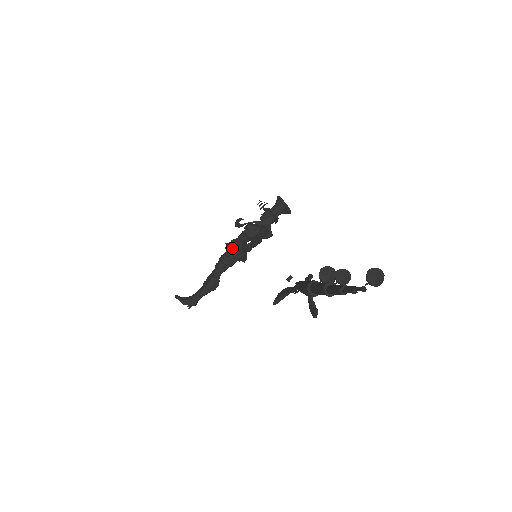
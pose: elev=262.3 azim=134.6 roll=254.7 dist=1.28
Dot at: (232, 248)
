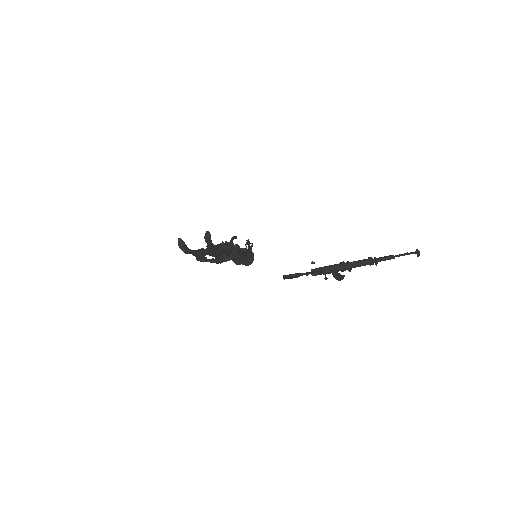
Dot at: (232, 245)
